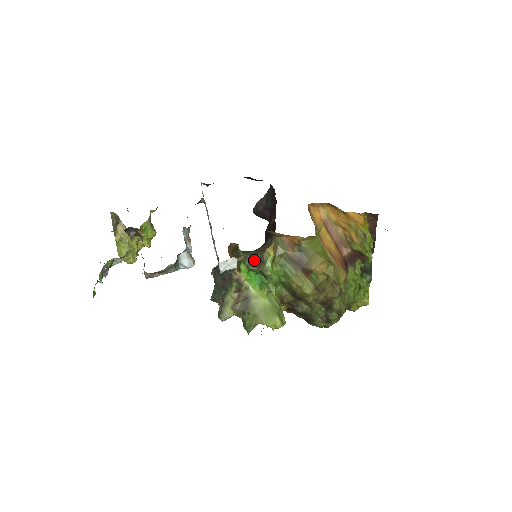
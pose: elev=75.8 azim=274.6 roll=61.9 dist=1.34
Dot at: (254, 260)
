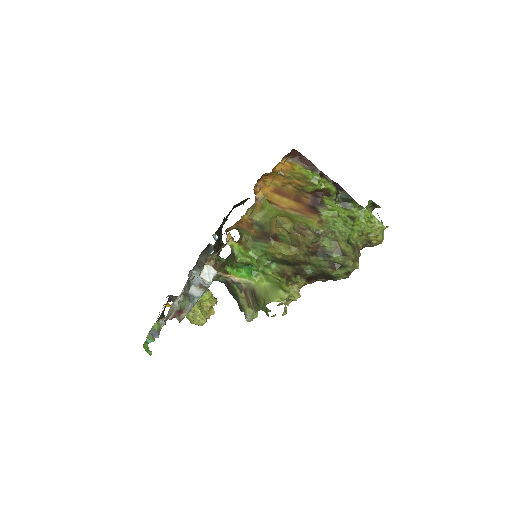
Dot at: (231, 258)
